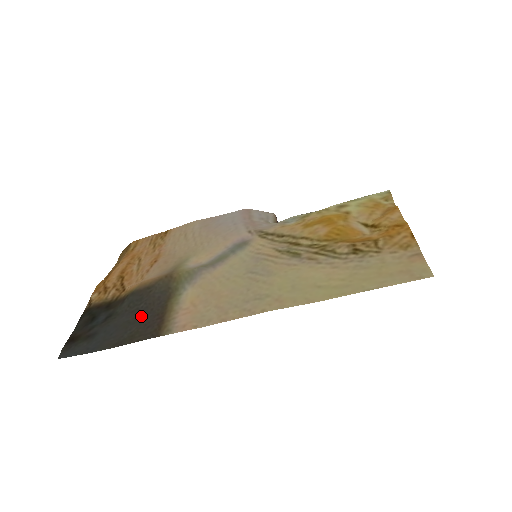
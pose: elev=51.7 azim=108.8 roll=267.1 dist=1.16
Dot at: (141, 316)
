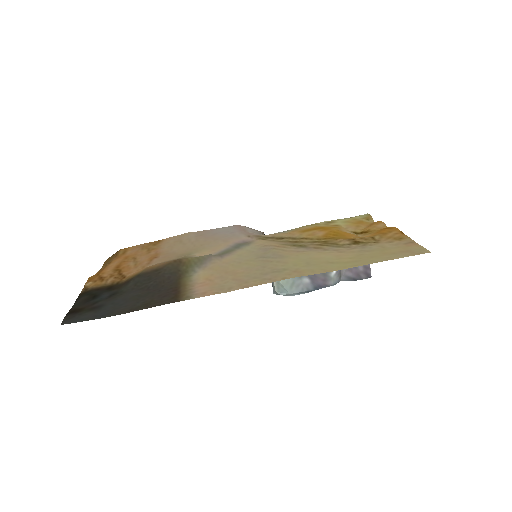
Dot at: (152, 291)
